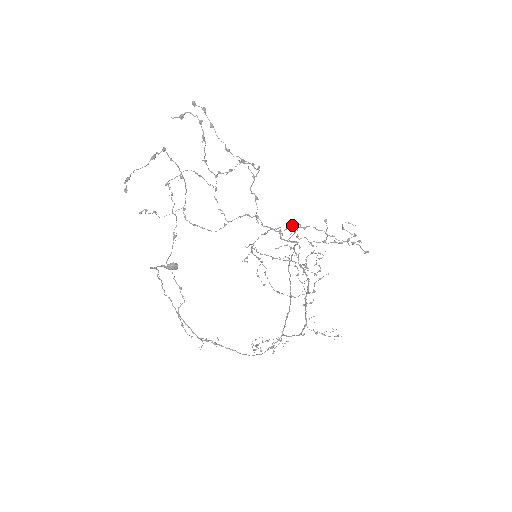
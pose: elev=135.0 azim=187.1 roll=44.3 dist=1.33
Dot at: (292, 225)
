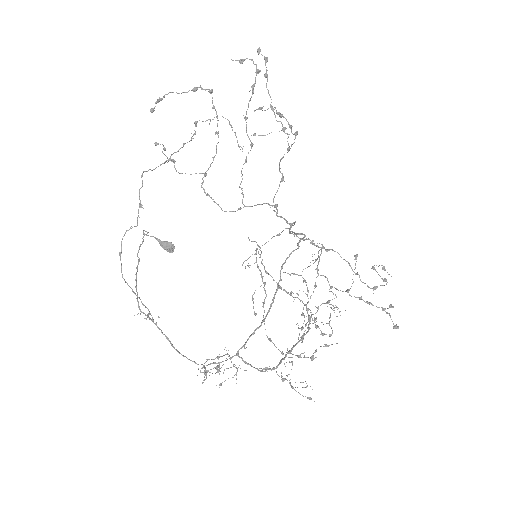
Dot at: (313, 240)
